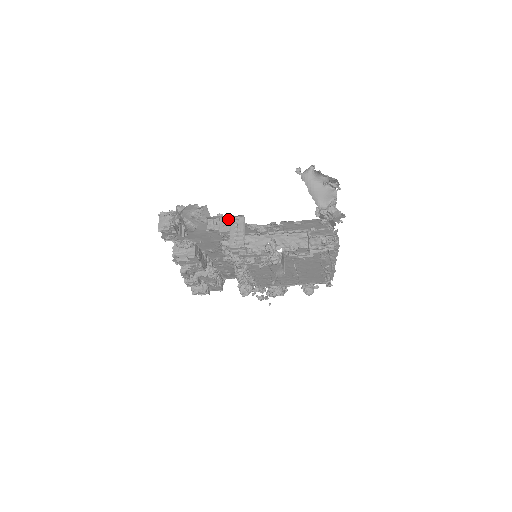
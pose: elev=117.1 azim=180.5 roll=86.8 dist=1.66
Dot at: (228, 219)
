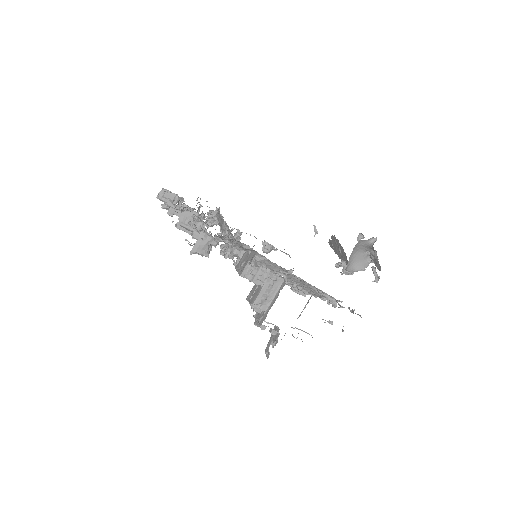
Dot at: (268, 274)
